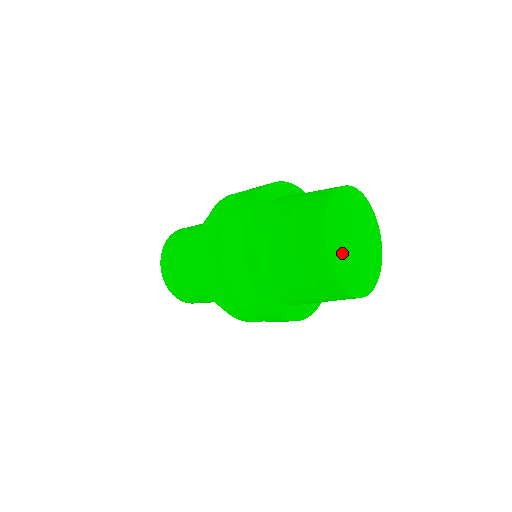
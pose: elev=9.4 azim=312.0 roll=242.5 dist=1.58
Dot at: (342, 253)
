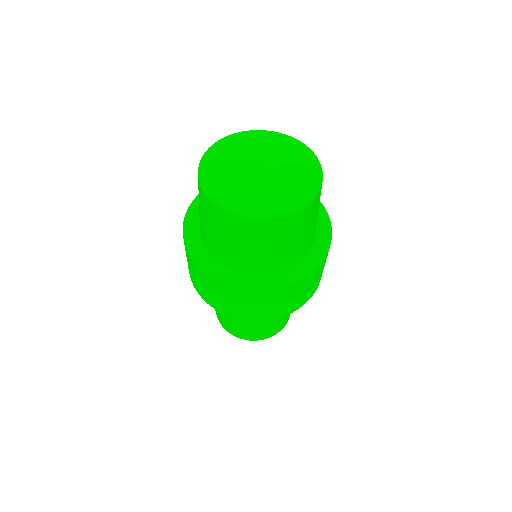
Dot at: (246, 194)
